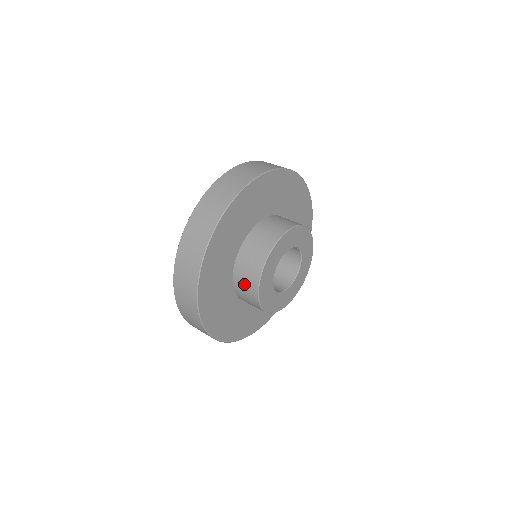
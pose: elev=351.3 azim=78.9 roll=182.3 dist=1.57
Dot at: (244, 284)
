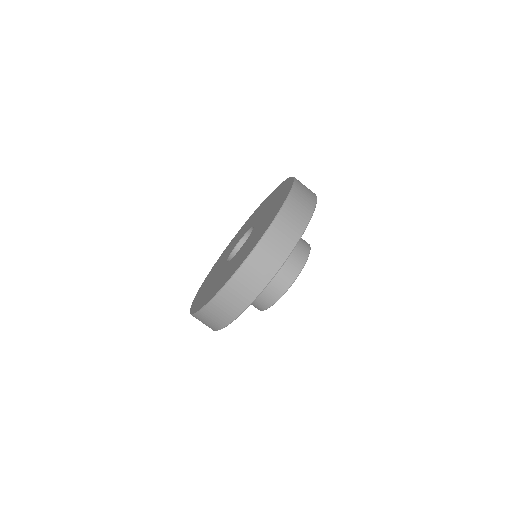
Dot at: (280, 275)
